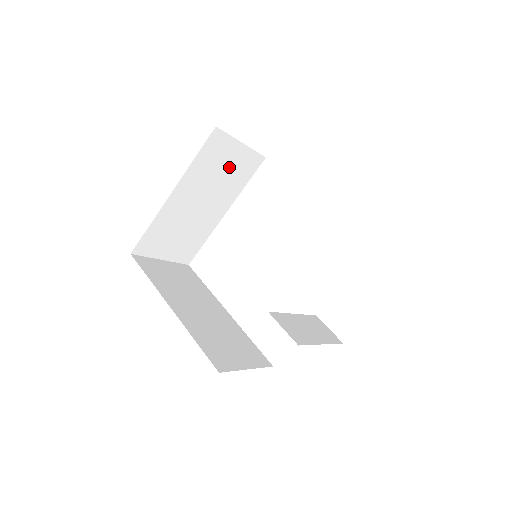
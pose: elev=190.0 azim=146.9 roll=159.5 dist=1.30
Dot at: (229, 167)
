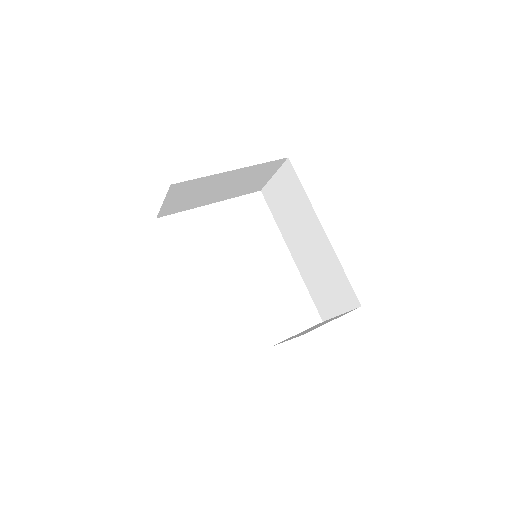
Dot at: (254, 181)
